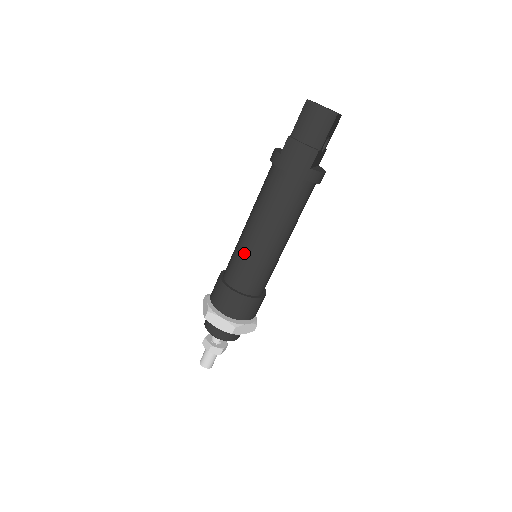
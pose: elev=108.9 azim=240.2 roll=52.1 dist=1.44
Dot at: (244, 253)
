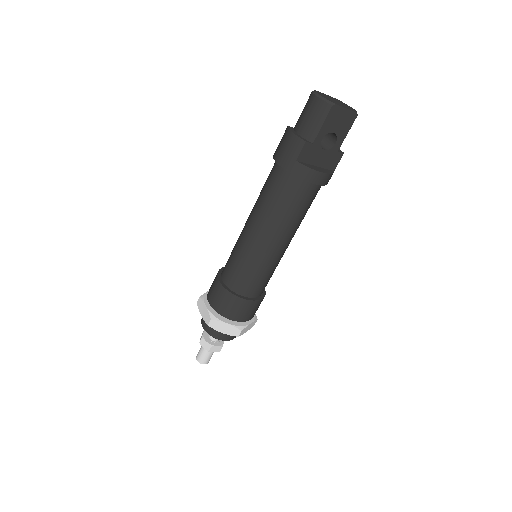
Dot at: (236, 244)
